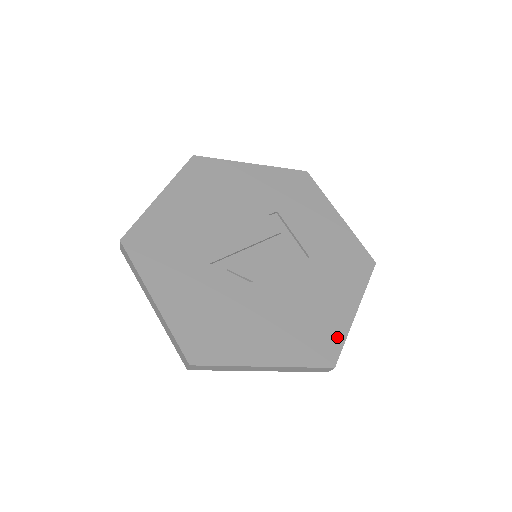
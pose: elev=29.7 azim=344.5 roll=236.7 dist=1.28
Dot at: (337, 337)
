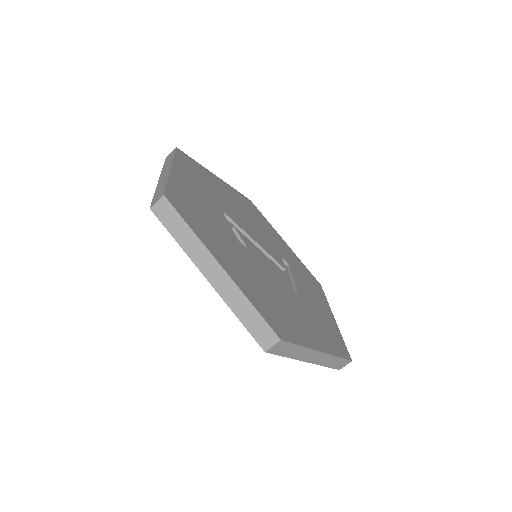
Dot at: (295, 336)
